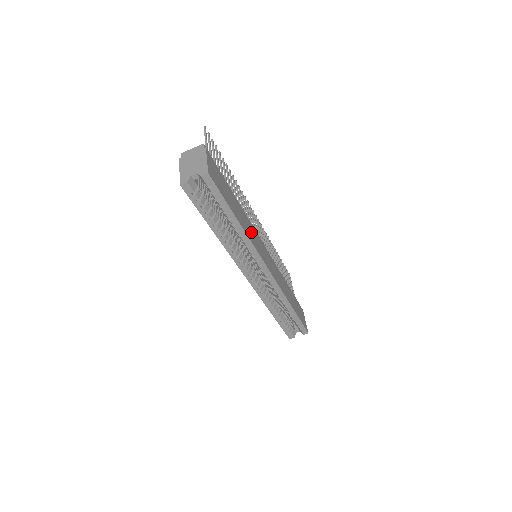
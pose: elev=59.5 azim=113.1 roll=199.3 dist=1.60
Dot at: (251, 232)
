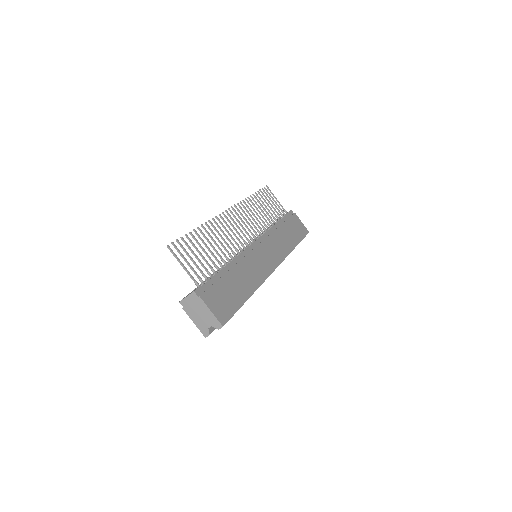
Dot at: (252, 271)
